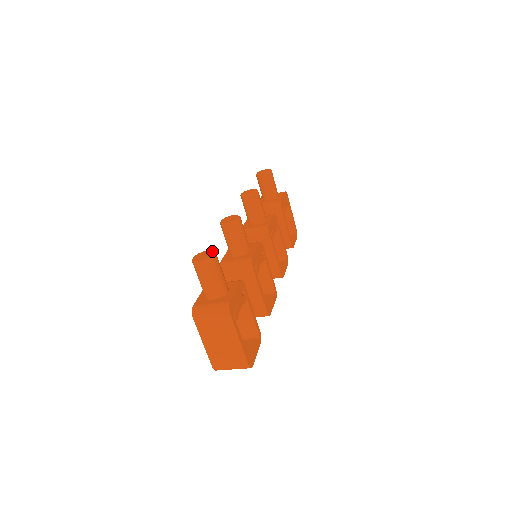
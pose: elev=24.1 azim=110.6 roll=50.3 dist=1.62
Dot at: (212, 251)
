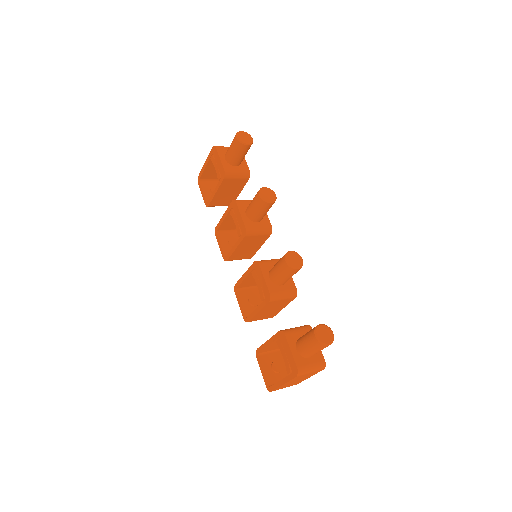
Dot at: (328, 327)
